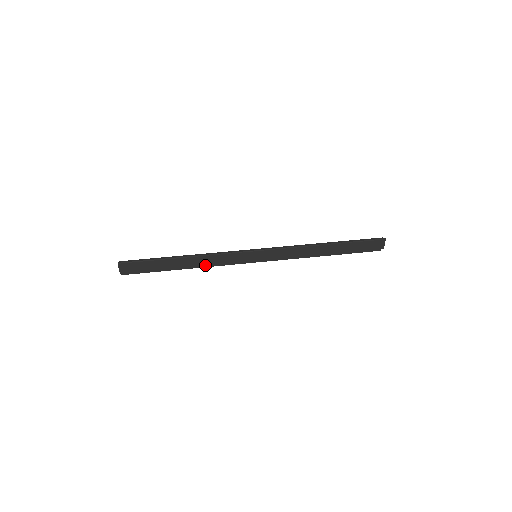
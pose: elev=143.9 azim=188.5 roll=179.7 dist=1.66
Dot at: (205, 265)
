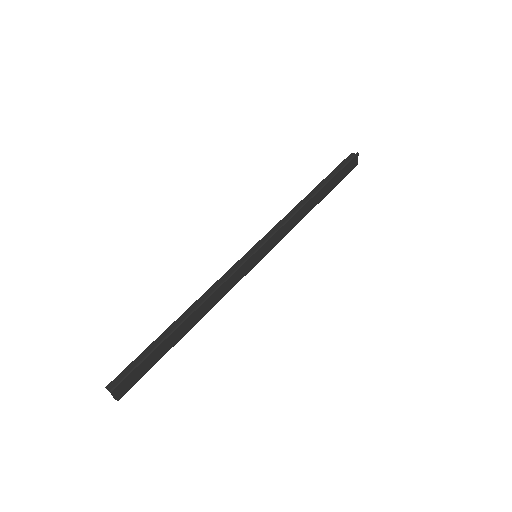
Dot at: (211, 308)
